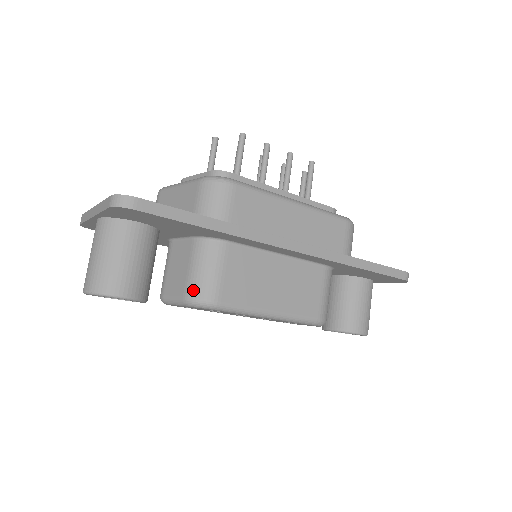
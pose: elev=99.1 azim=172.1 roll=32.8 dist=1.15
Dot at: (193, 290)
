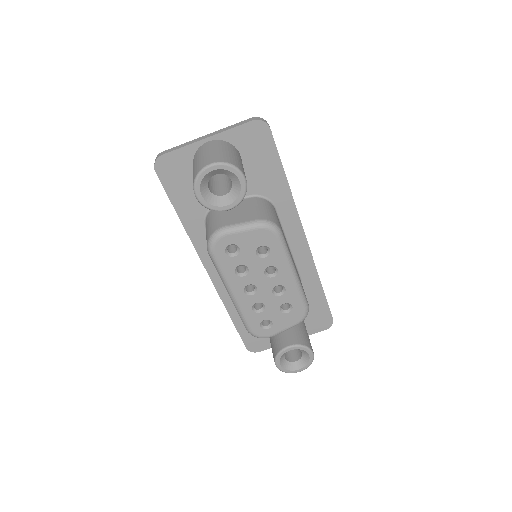
Dot at: (265, 216)
